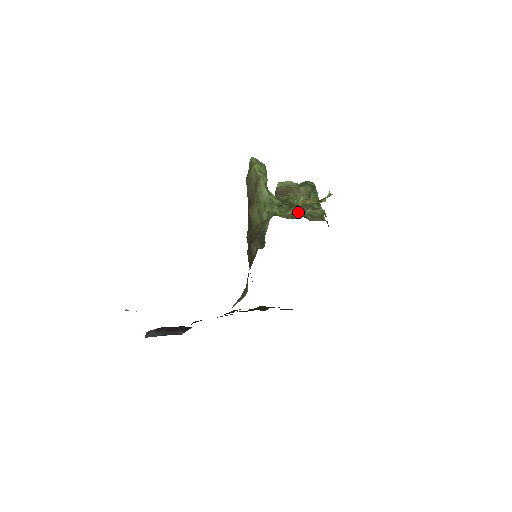
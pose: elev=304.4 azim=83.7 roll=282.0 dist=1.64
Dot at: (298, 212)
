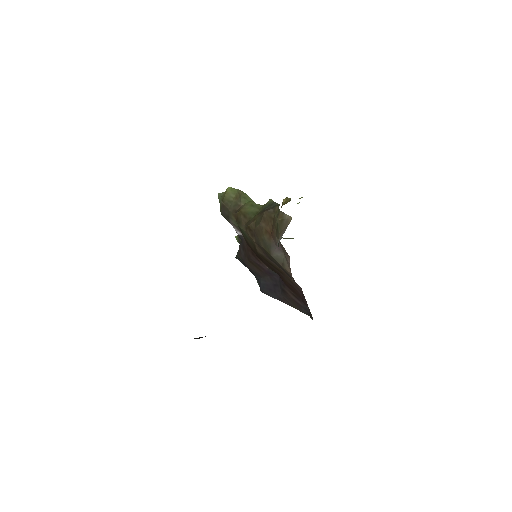
Dot at: (287, 201)
